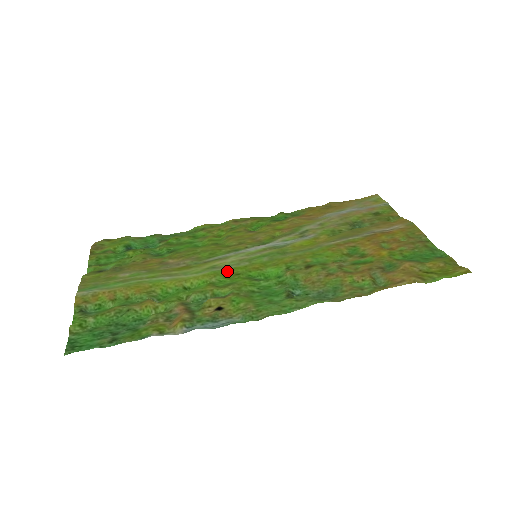
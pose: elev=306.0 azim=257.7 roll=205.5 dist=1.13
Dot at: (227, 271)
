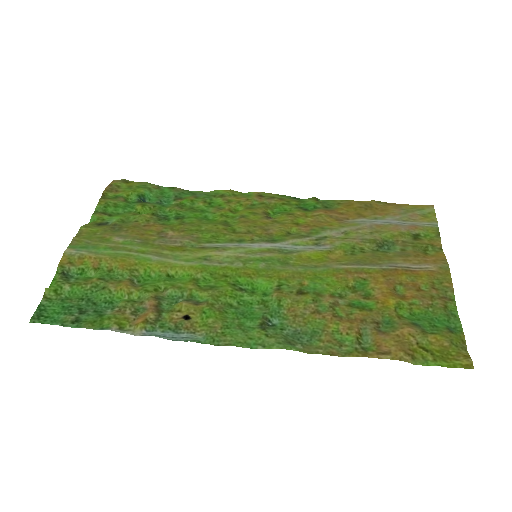
Dot at: (217, 268)
